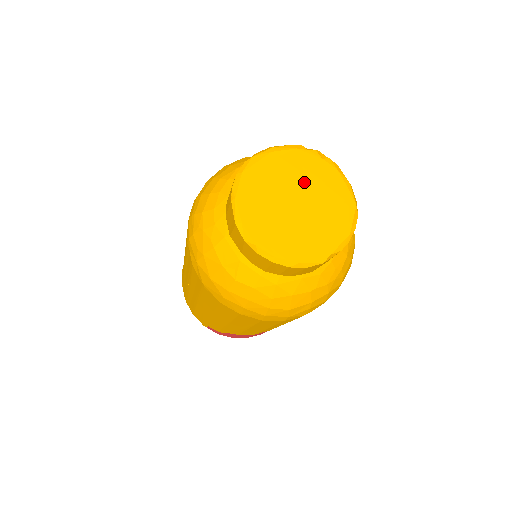
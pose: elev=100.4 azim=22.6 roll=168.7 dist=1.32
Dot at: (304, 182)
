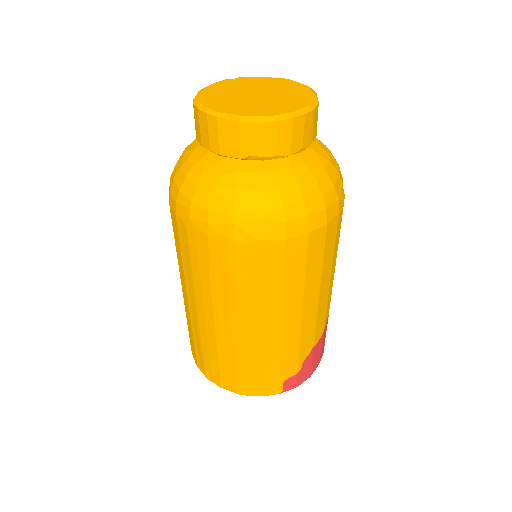
Dot at: (244, 88)
